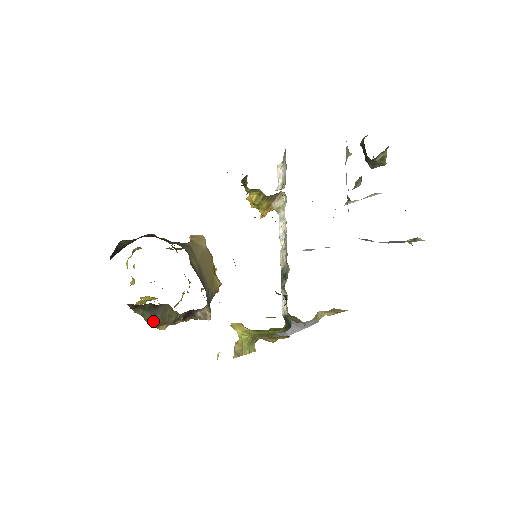
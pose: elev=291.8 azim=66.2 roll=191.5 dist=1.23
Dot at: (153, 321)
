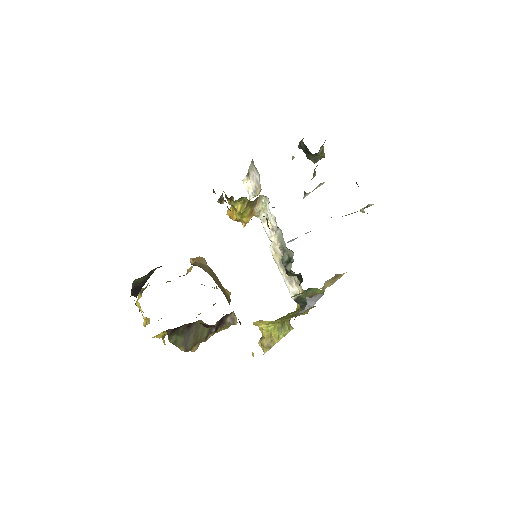
Dot at: (187, 344)
